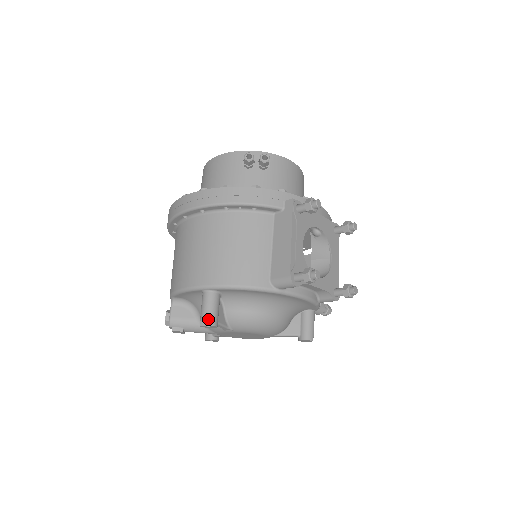
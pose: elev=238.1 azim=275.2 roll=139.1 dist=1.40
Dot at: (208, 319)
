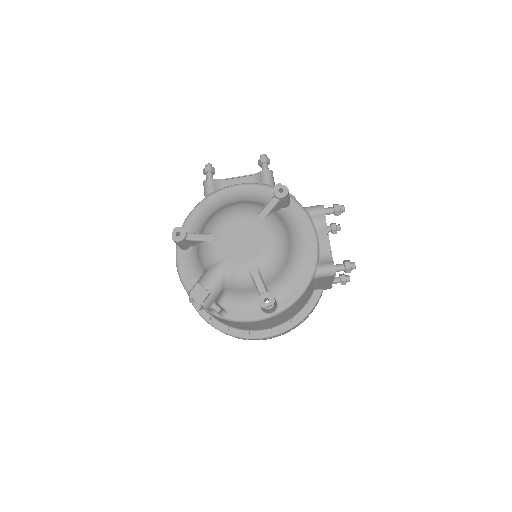
Dot at: (173, 232)
